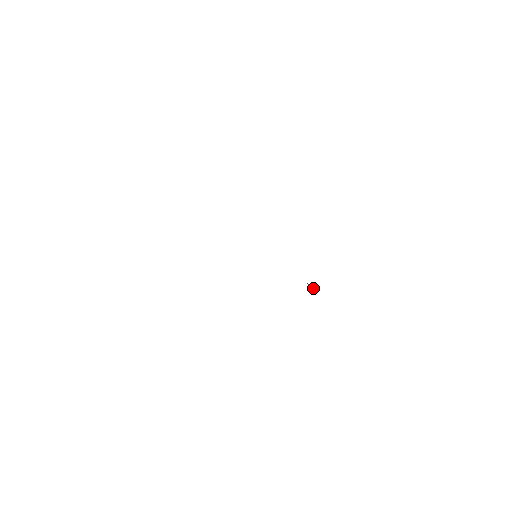
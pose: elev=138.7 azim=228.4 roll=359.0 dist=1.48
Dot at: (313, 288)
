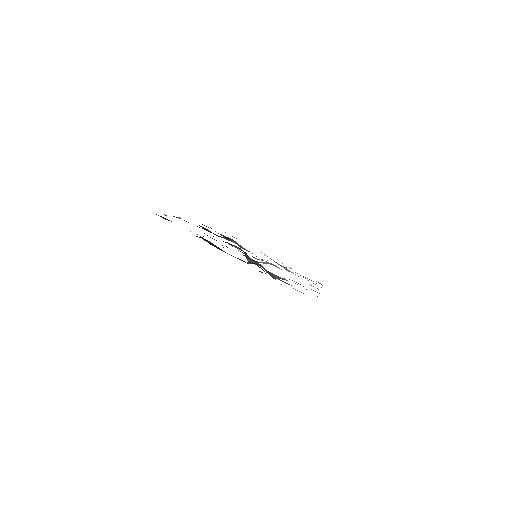
Dot at: occluded
